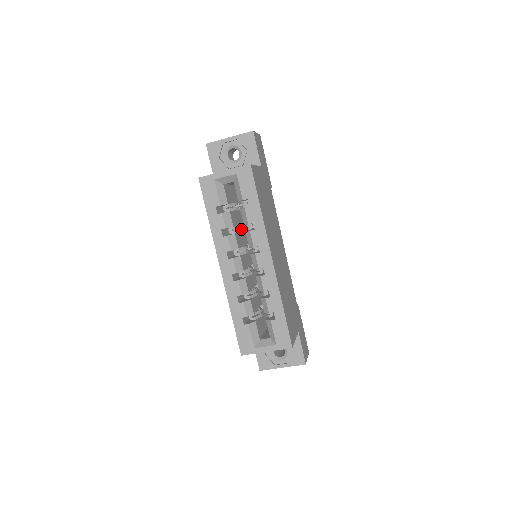
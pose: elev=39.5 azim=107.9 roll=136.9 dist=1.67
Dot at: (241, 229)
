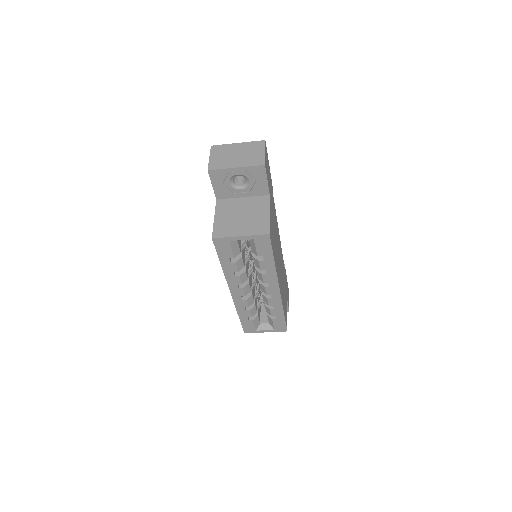
Dot at: (249, 258)
